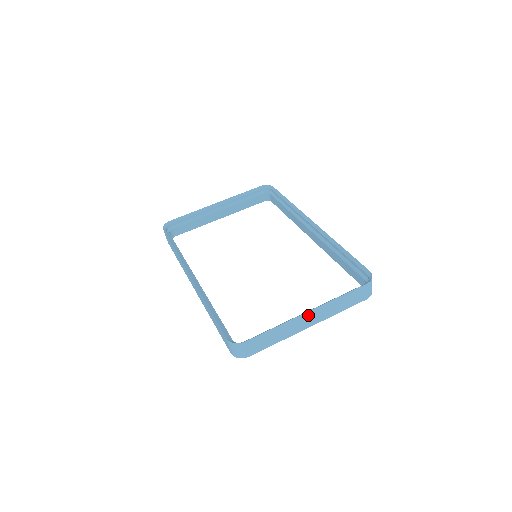
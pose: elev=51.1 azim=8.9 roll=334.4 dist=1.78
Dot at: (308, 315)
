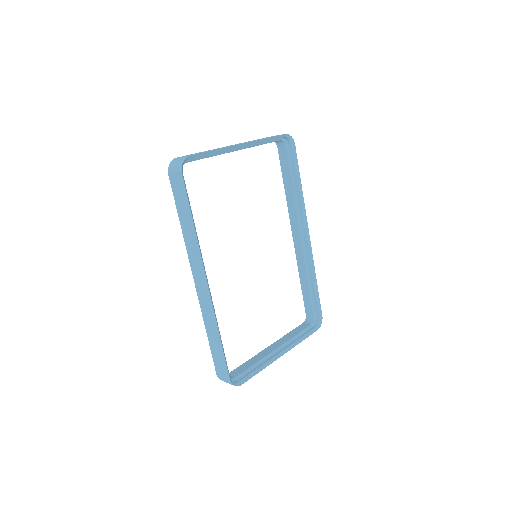
Dot at: (279, 354)
